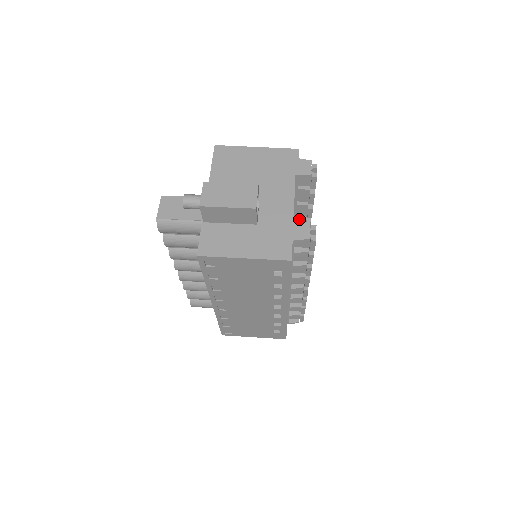
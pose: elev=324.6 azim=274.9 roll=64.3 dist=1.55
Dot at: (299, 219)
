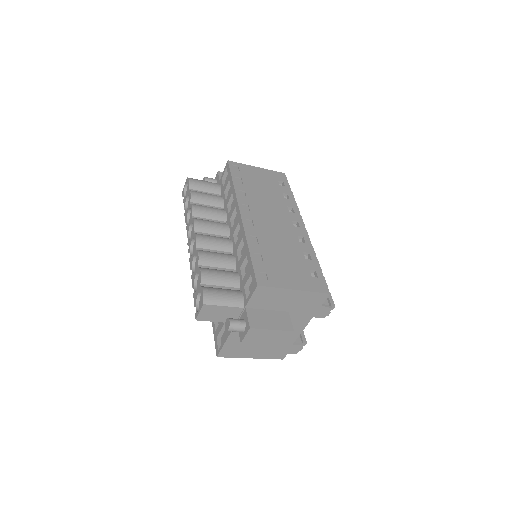
Dot at: occluded
